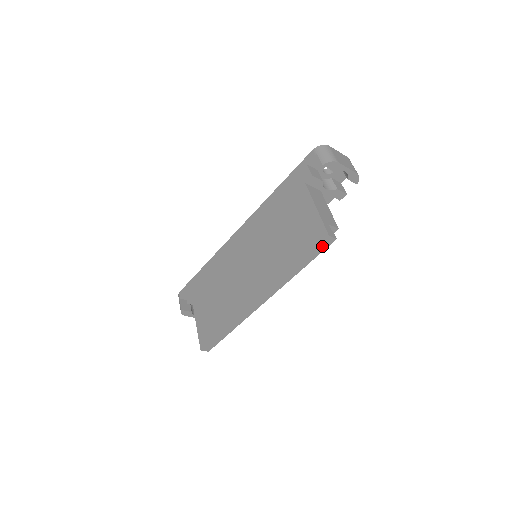
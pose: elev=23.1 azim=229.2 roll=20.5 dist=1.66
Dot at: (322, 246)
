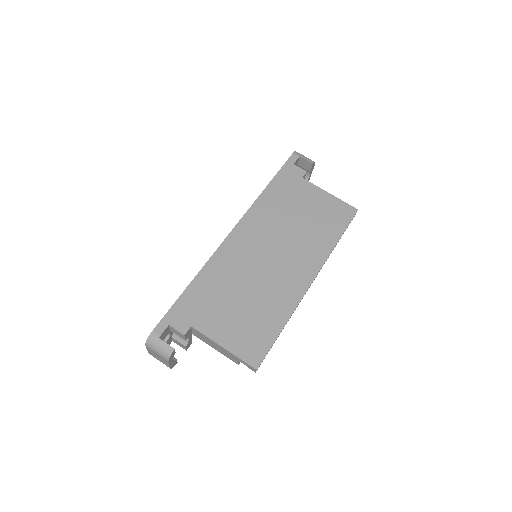
Dot at: (351, 220)
